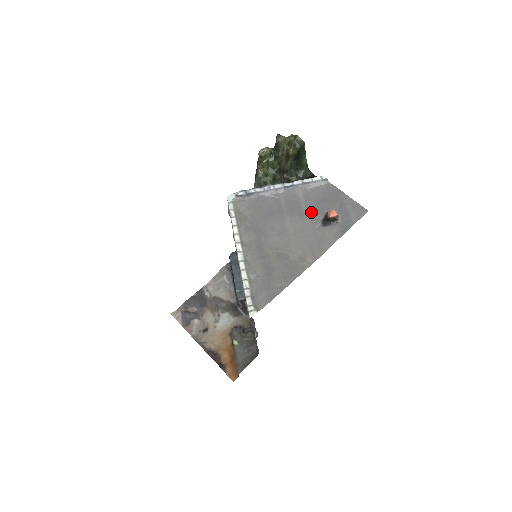
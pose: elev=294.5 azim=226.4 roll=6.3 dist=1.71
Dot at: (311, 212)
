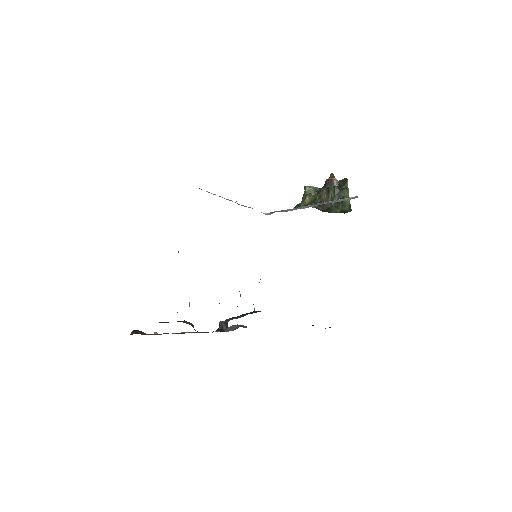
Dot at: occluded
